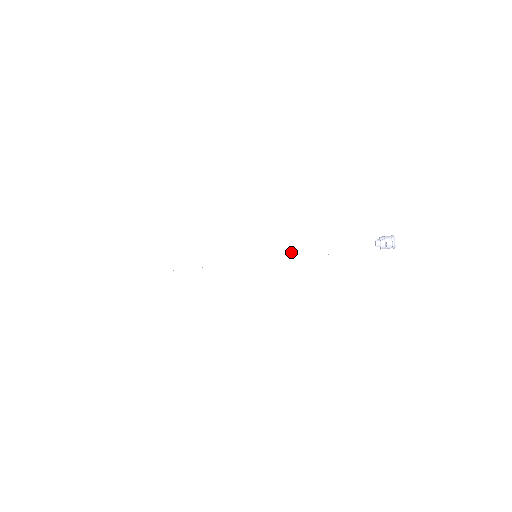
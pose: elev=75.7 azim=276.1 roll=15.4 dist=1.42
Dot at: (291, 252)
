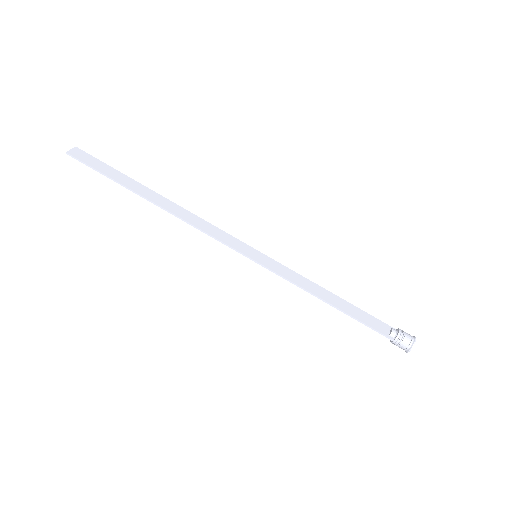
Dot at: (295, 277)
